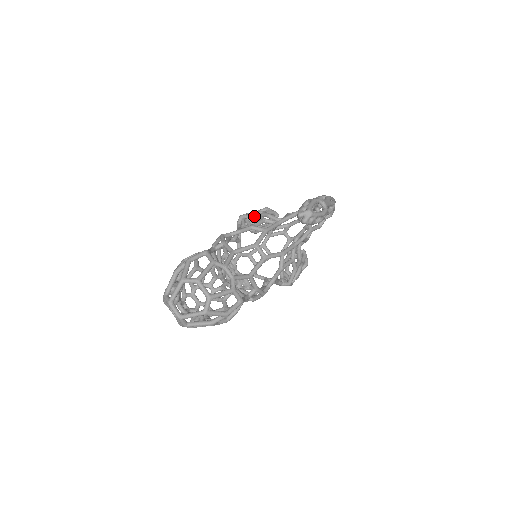
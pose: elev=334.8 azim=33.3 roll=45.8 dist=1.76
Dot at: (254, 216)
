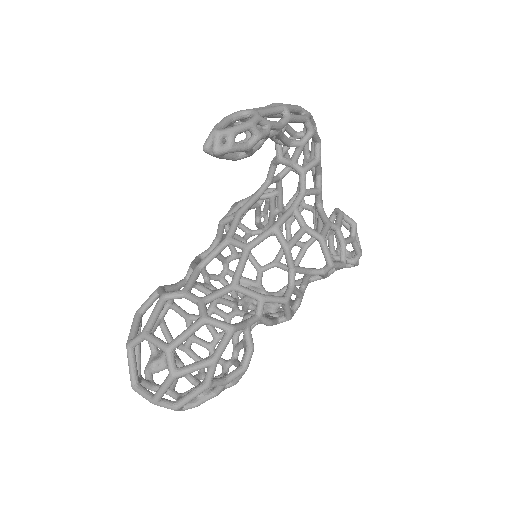
Dot at: occluded
